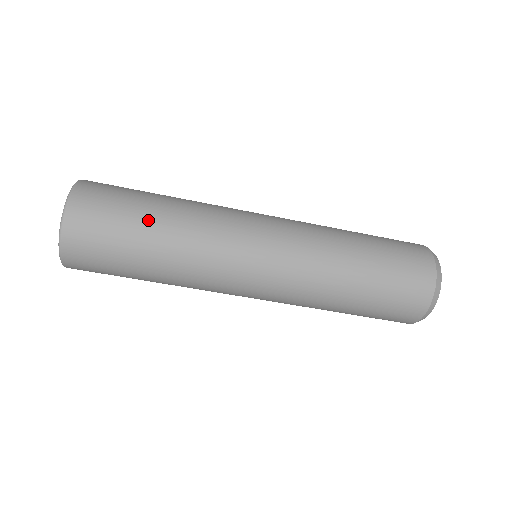
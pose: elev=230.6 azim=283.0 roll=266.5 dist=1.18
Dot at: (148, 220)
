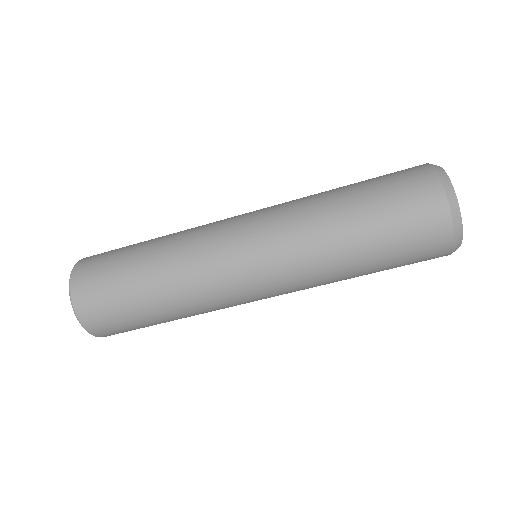
Dot at: (147, 308)
